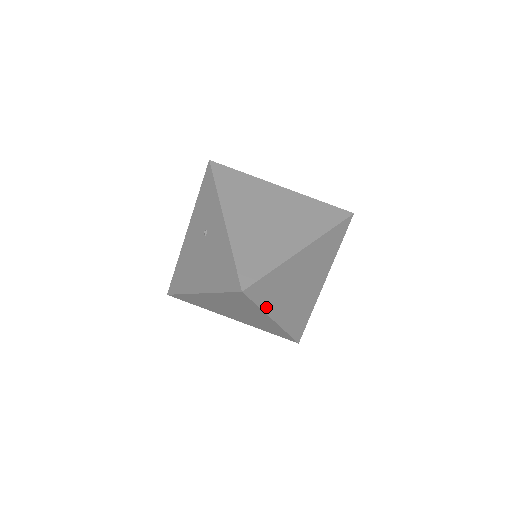
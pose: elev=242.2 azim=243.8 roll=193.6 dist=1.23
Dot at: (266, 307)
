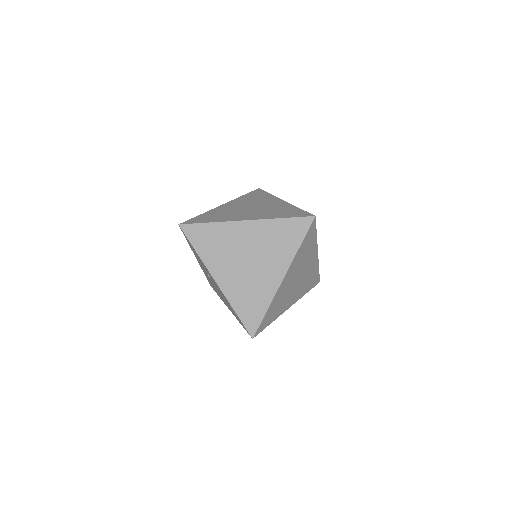
Dot at: (277, 316)
